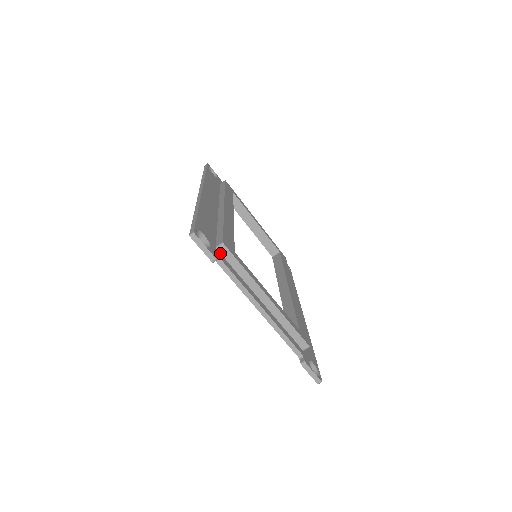
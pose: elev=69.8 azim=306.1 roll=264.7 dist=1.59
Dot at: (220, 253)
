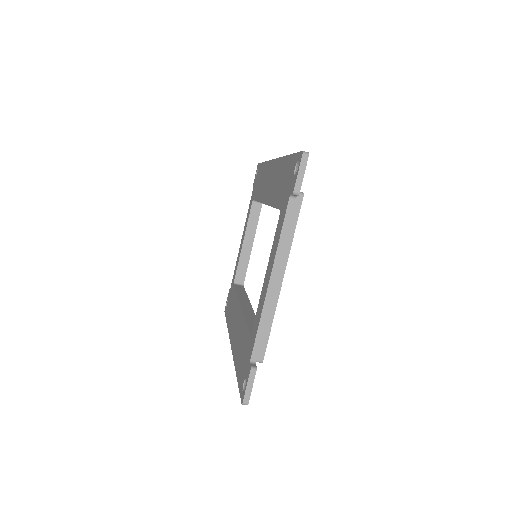
Dot at: occluded
